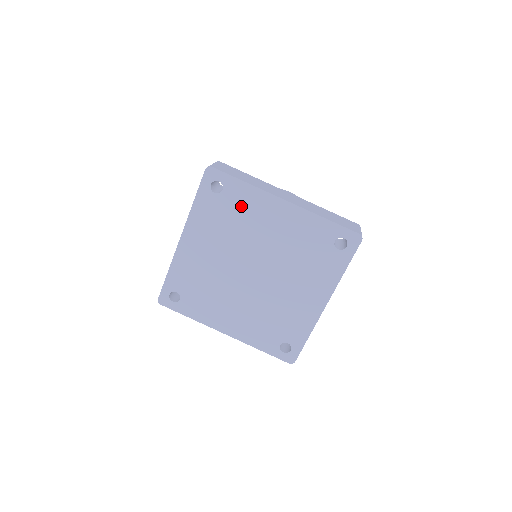
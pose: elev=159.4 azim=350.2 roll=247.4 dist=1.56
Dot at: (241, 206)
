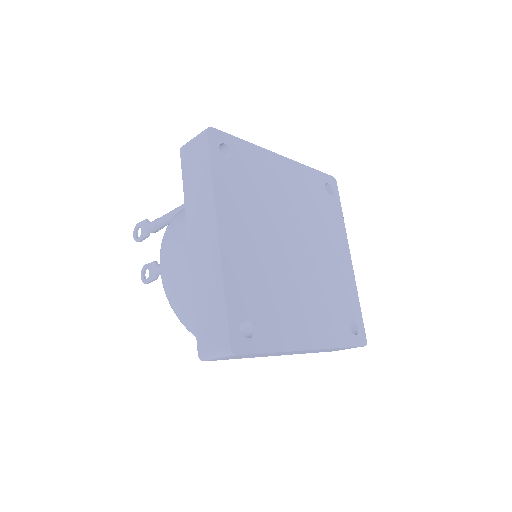
Dot at: (330, 216)
